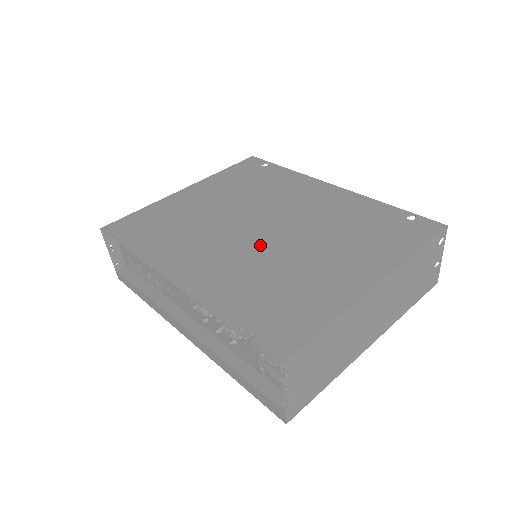
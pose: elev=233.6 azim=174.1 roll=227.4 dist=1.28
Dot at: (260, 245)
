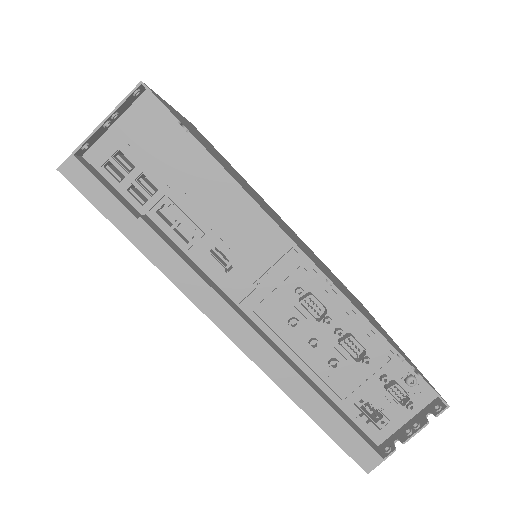
Dot at: occluded
